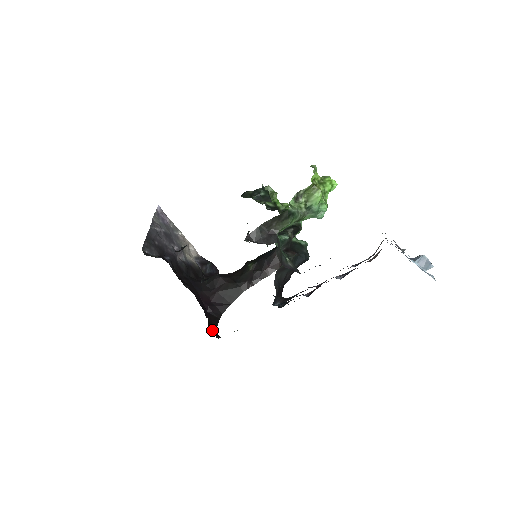
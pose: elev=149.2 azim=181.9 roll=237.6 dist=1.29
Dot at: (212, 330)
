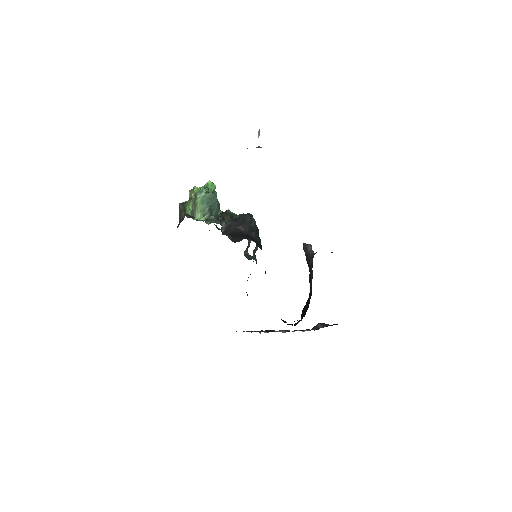
Dot at: occluded
